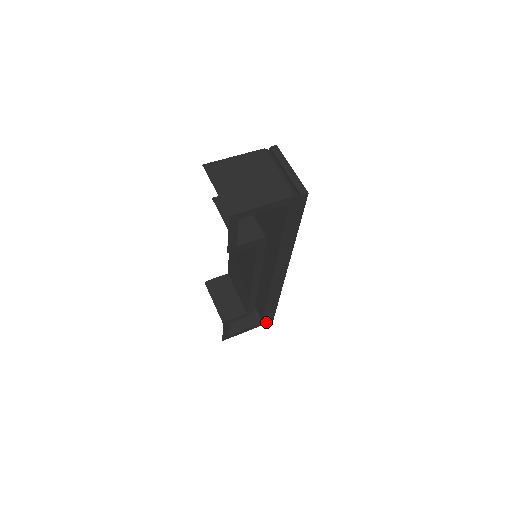
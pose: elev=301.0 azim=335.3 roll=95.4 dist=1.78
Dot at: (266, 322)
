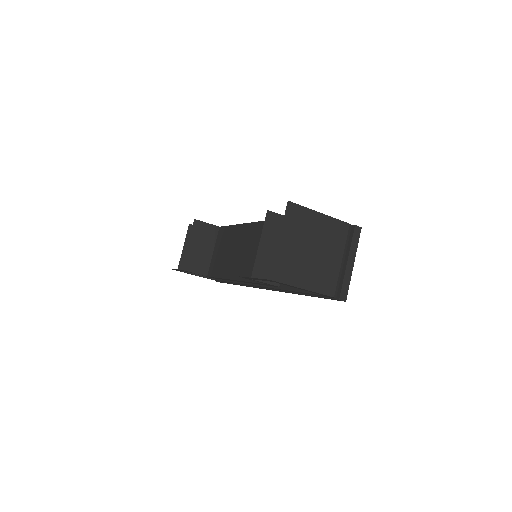
Dot at: (215, 280)
